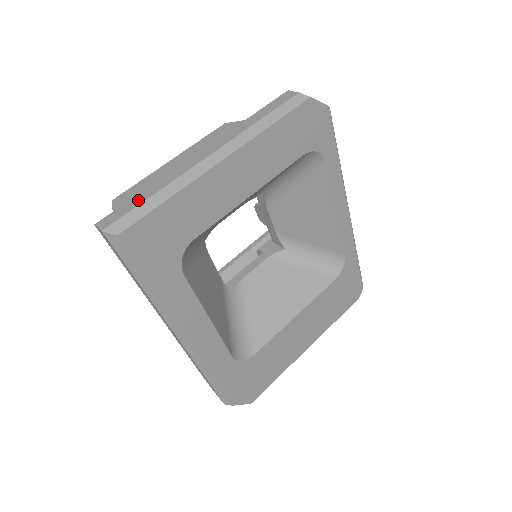
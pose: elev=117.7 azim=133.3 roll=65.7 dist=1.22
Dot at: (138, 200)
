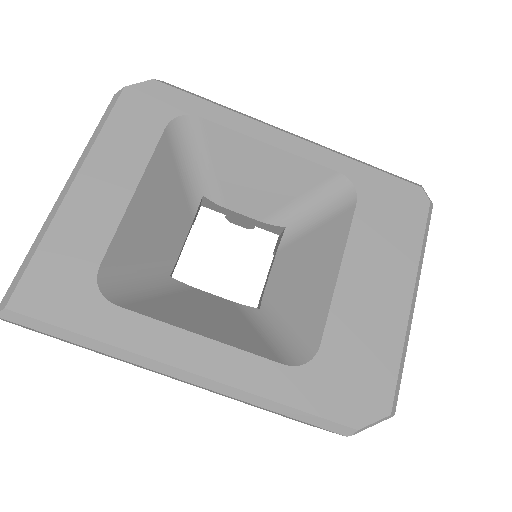
Dot at: occluded
